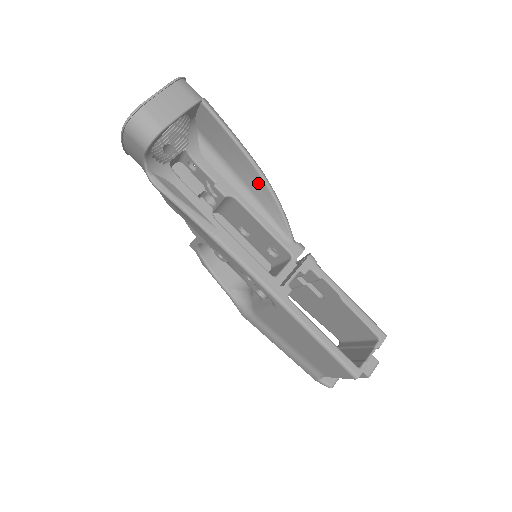
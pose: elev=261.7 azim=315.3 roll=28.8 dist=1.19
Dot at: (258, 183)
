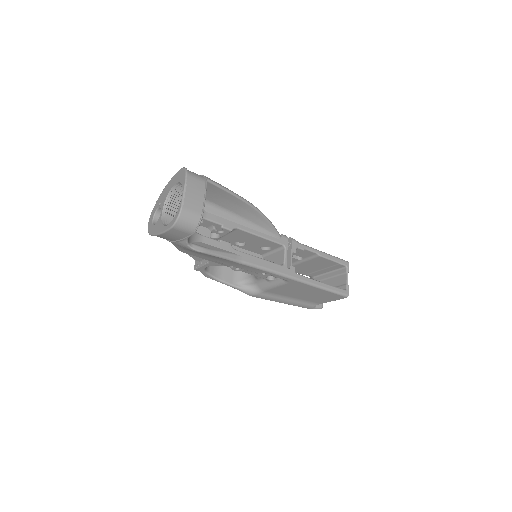
Dot at: (251, 212)
